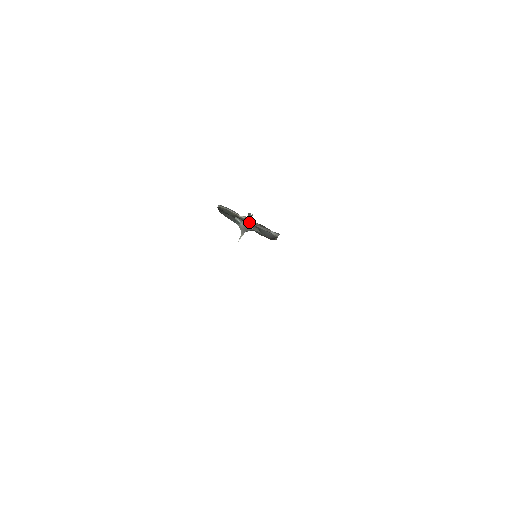
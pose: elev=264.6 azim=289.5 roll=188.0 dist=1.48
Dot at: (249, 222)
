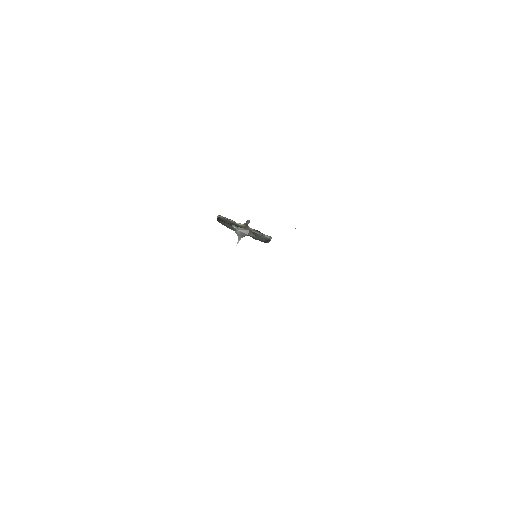
Dot at: (246, 228)
